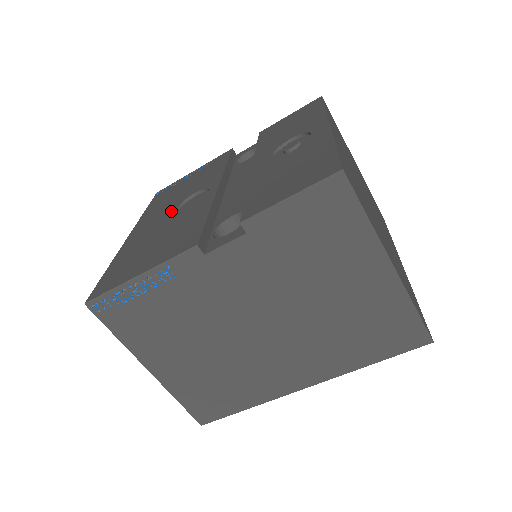
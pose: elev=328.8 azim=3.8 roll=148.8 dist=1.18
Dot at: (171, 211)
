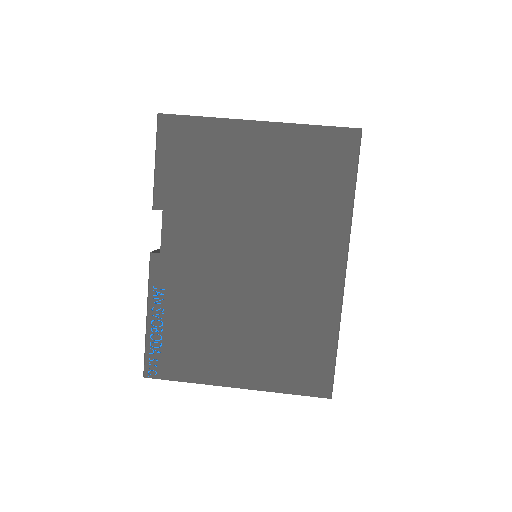
Dot at: occluded
